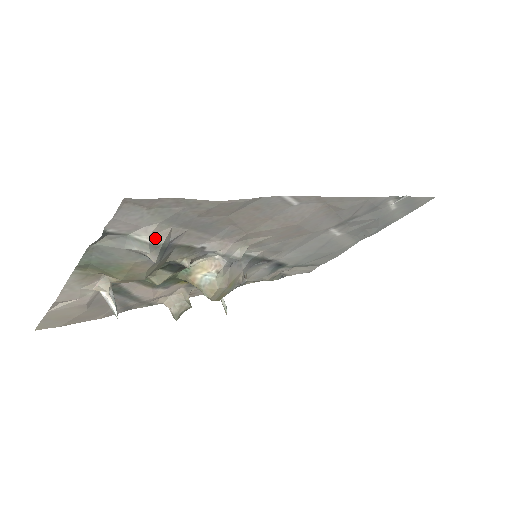
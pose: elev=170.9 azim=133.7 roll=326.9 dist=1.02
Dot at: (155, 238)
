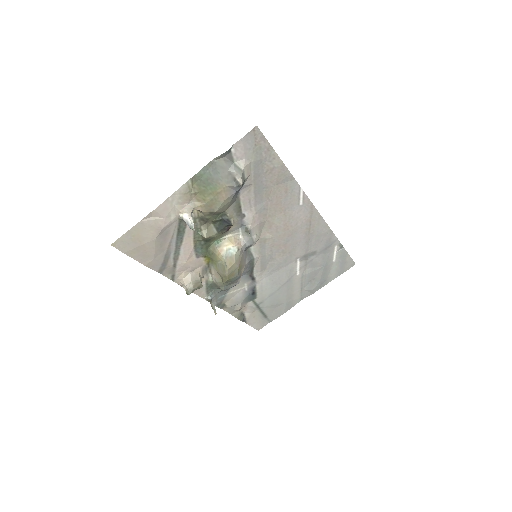
Dot at: (245, 171)
